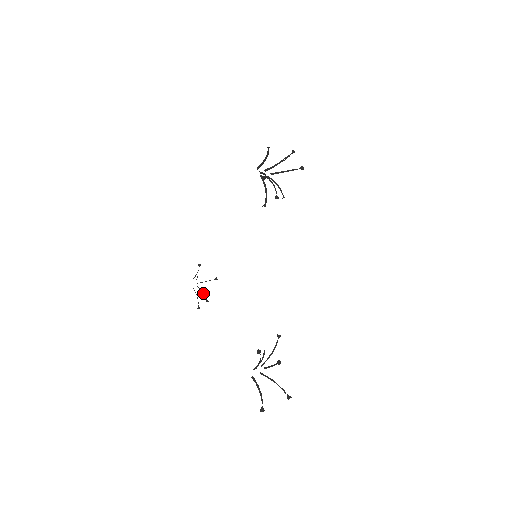
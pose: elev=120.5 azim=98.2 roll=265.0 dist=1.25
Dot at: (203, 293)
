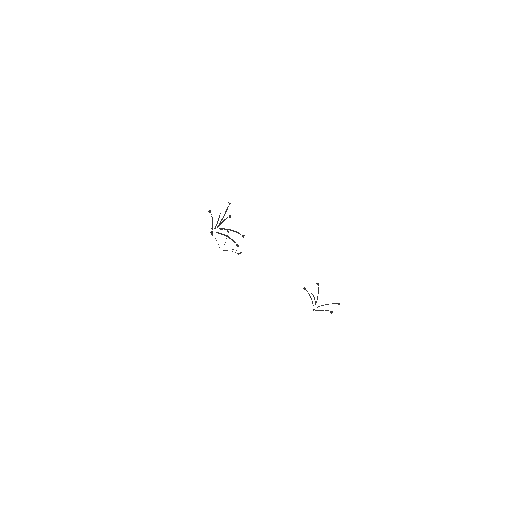
Dot at: occluded
